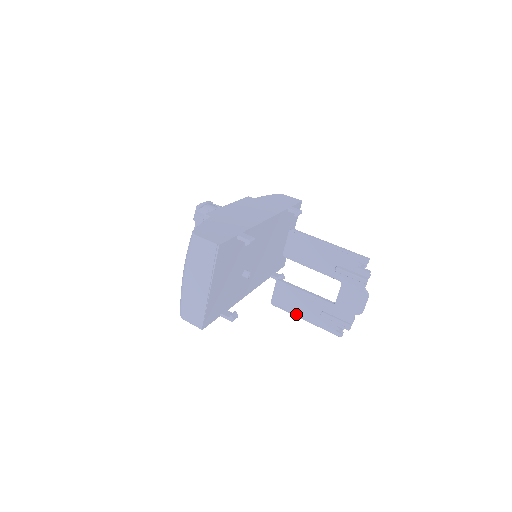
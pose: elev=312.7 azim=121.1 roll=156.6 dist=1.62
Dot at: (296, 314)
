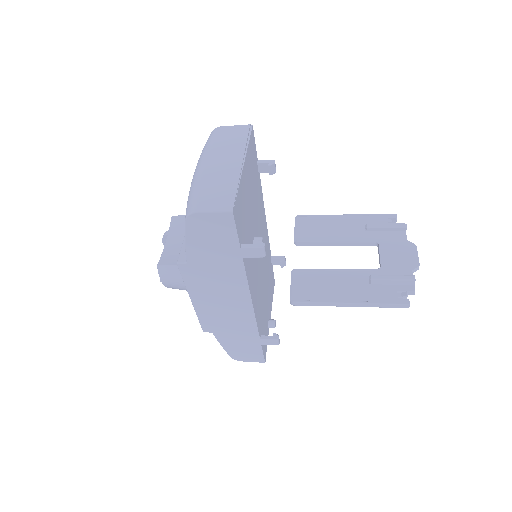
Dot at: (333, 300)
